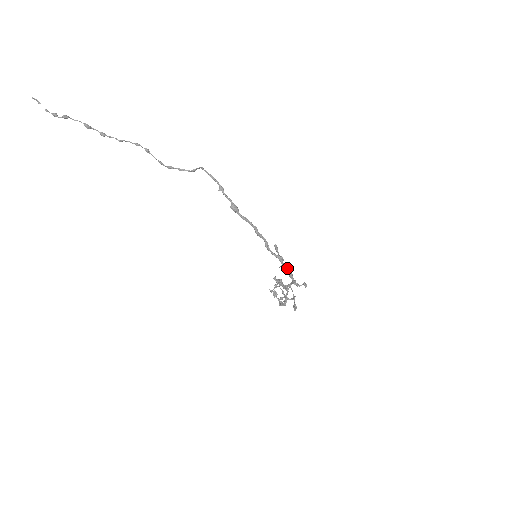
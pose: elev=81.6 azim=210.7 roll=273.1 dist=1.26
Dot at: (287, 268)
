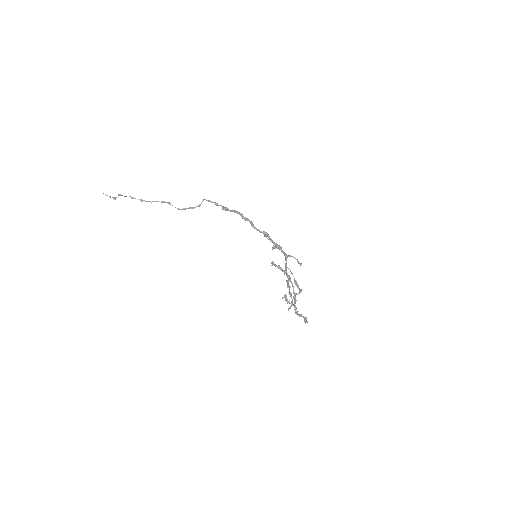
Dot at: (275, 243)
